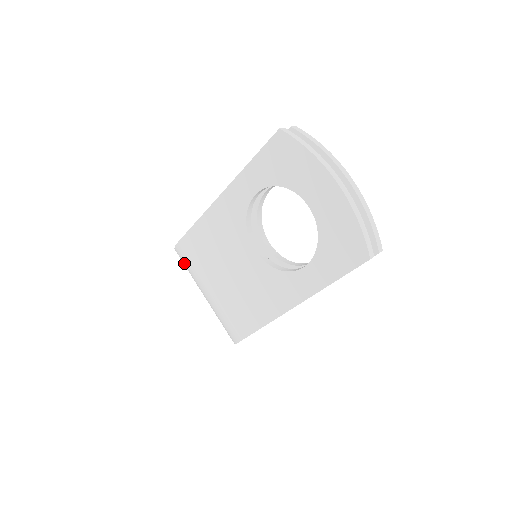
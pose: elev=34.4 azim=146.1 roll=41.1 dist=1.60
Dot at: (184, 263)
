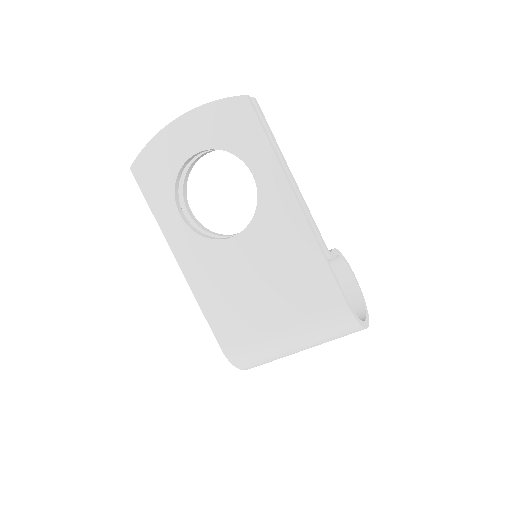
Dot at: (248, 356)
